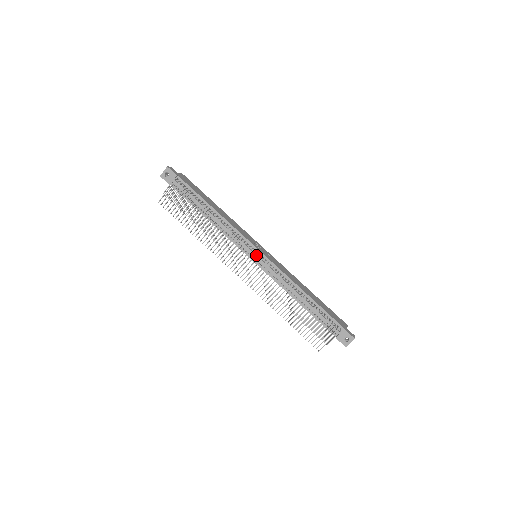
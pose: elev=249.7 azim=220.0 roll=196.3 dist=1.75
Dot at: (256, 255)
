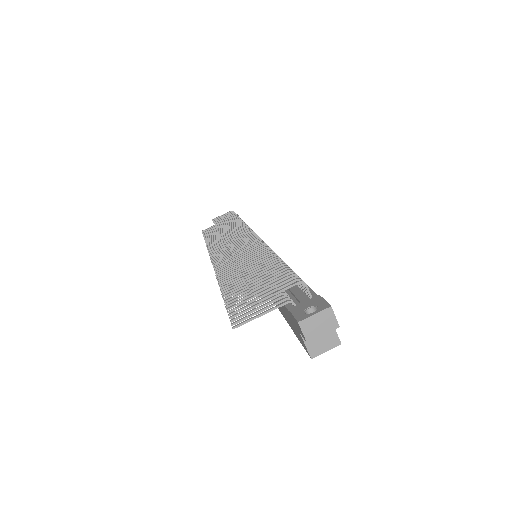
Dot at: occluded
